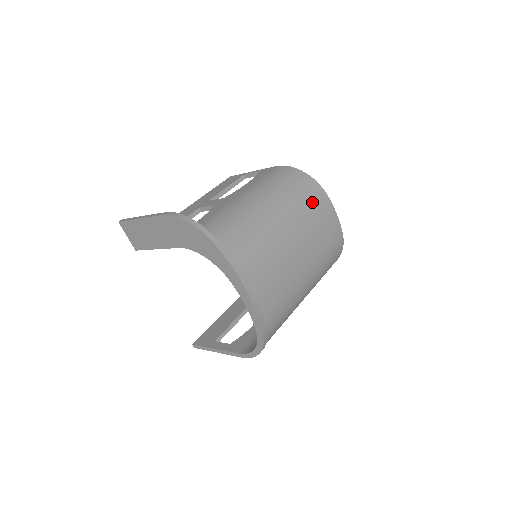
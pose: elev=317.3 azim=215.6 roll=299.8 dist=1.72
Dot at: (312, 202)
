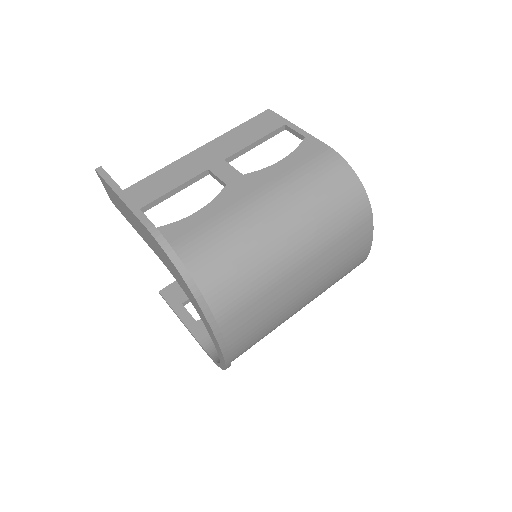
Dot at: (349, 228)
